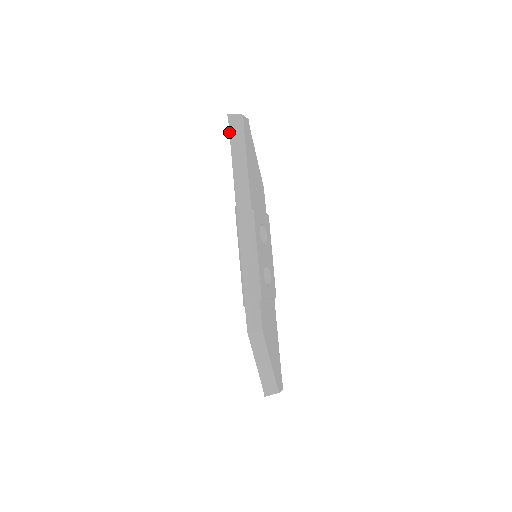
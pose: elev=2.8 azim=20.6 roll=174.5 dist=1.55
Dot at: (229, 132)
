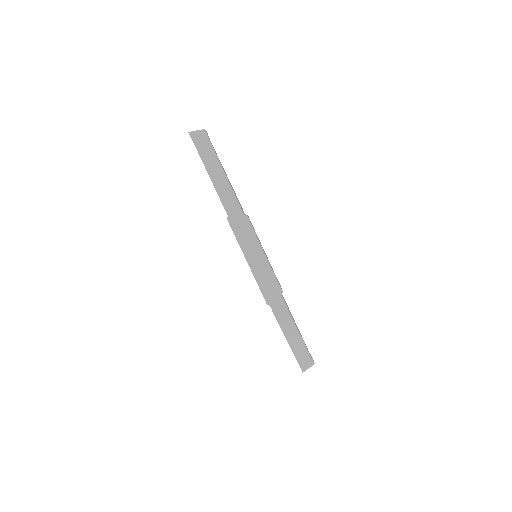
Dot at: occluded
